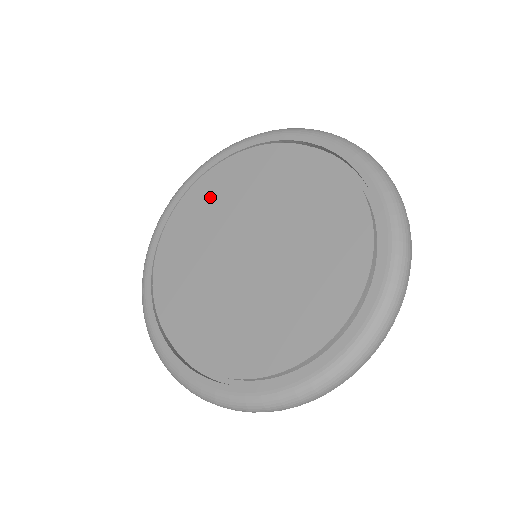
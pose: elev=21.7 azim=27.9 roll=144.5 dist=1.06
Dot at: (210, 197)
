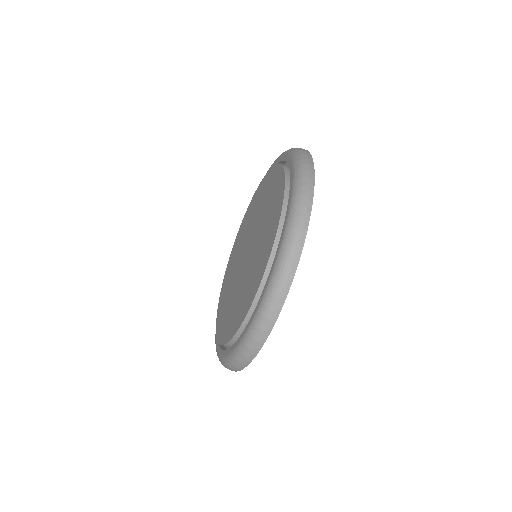
Dot at: (244, 226)
